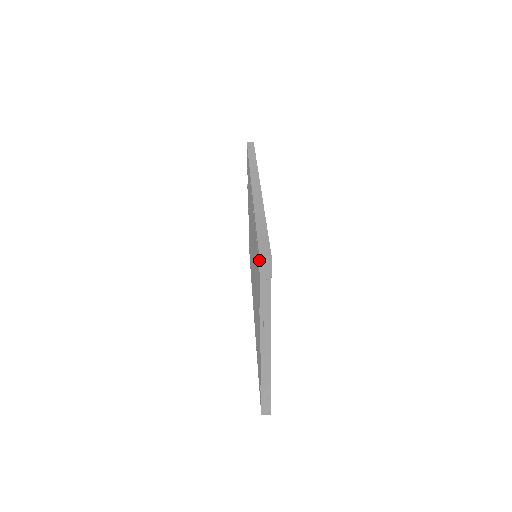
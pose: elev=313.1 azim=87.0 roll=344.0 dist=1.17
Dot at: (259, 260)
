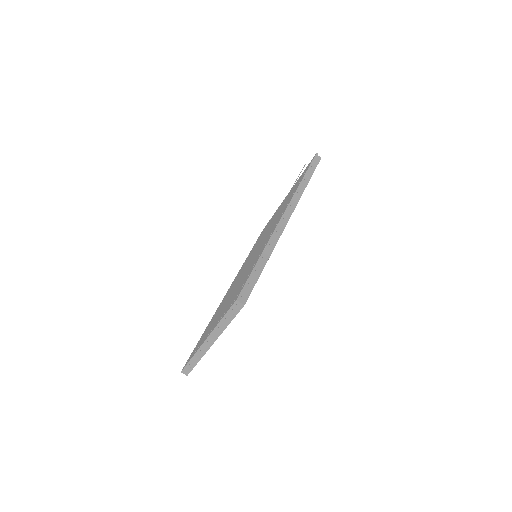
Dot at: (235, 301)
